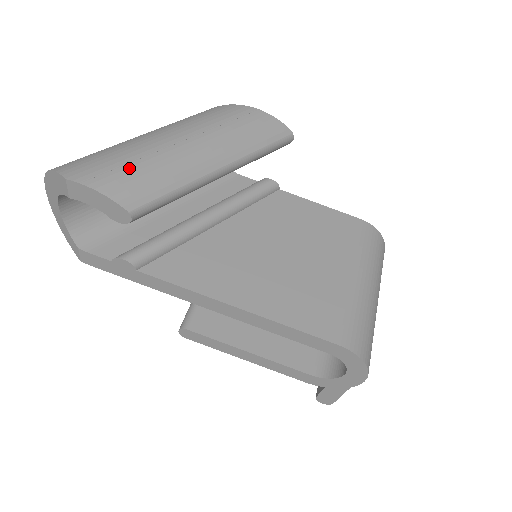
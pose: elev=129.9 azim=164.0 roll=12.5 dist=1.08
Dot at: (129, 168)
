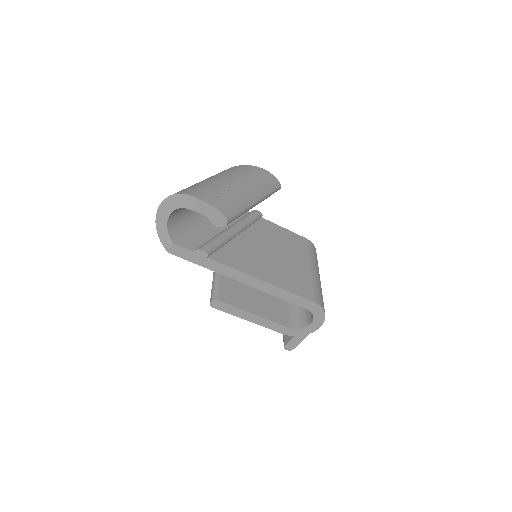
Dot at: (223, 197)
